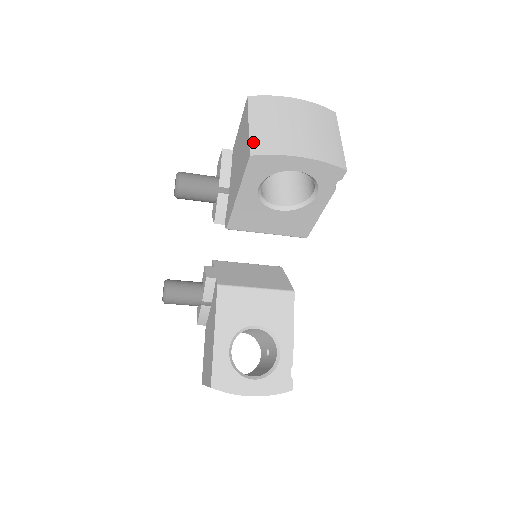
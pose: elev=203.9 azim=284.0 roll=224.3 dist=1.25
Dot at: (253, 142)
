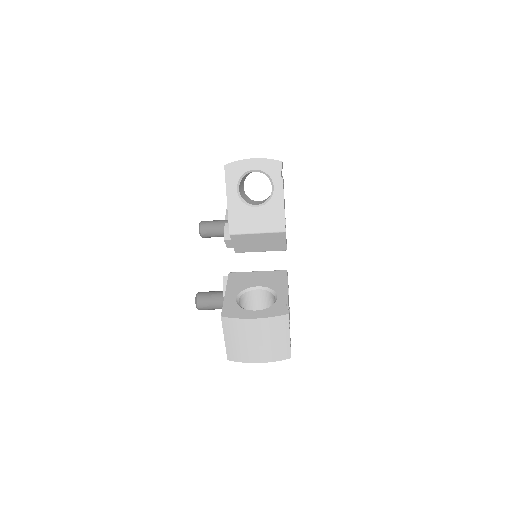
Dot at: occluded
